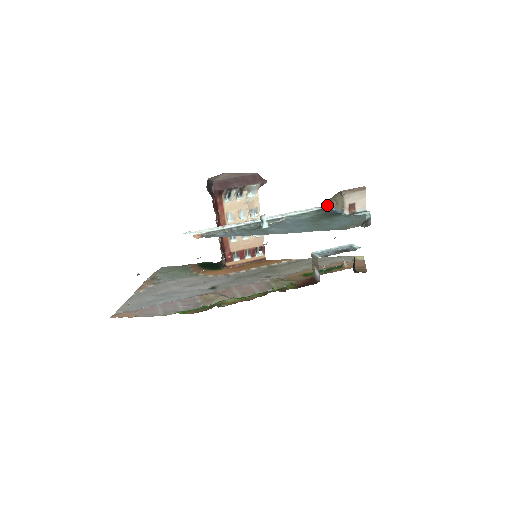
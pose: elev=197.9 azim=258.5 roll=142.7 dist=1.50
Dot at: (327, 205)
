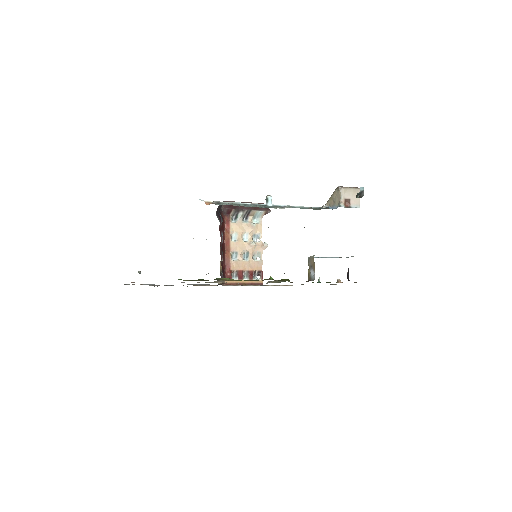
Dot at: (325, 207)
